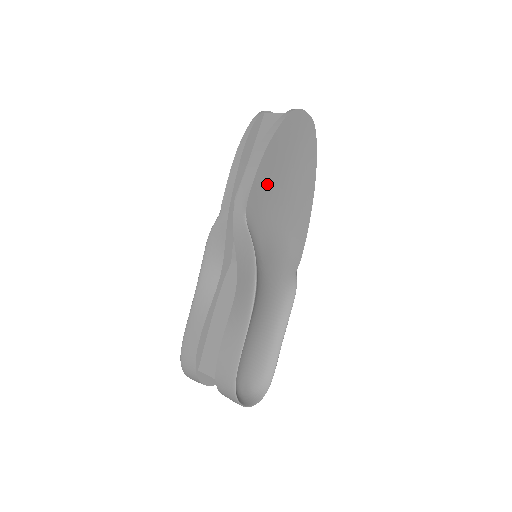
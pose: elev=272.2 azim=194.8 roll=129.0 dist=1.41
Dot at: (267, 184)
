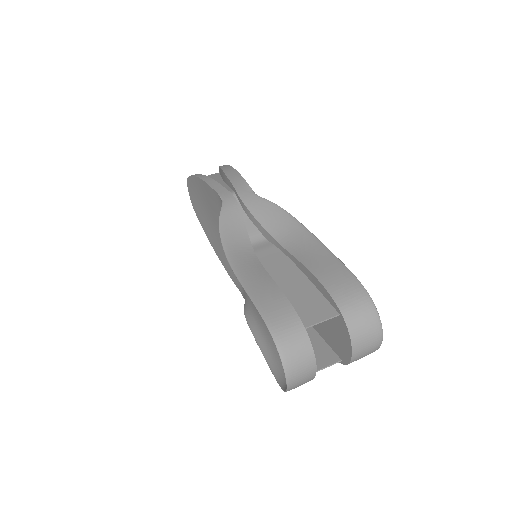
Dot at: occluded
